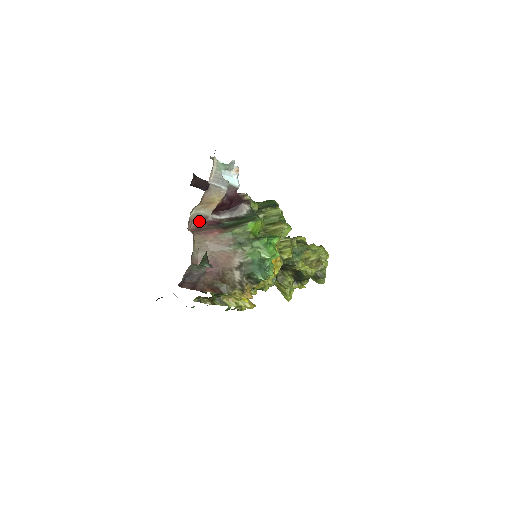
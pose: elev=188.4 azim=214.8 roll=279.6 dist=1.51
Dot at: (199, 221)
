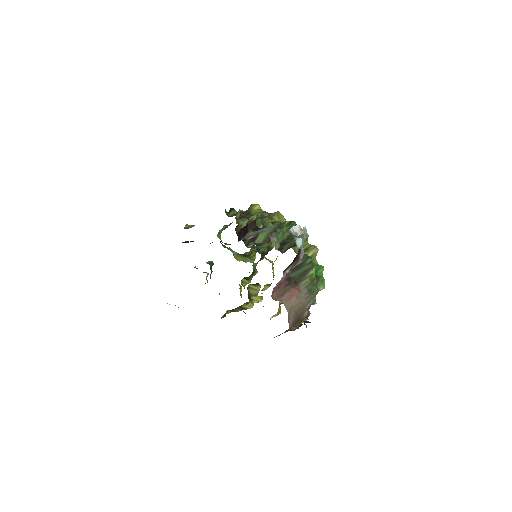
Dot at: (277, 286)
